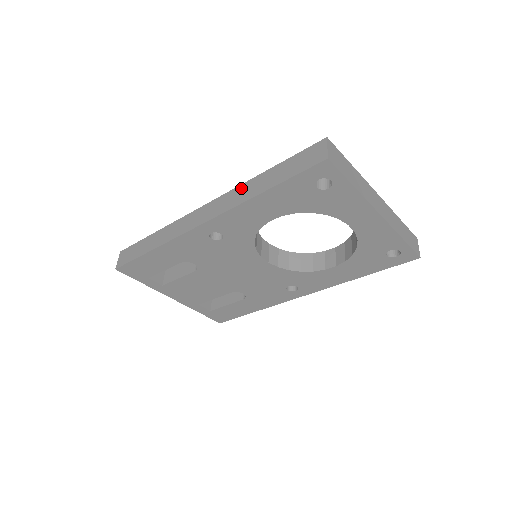
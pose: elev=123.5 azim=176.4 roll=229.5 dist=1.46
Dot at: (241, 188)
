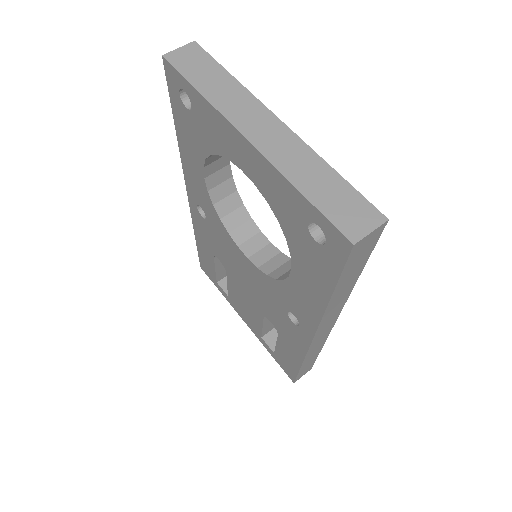
Dot at: occluded
